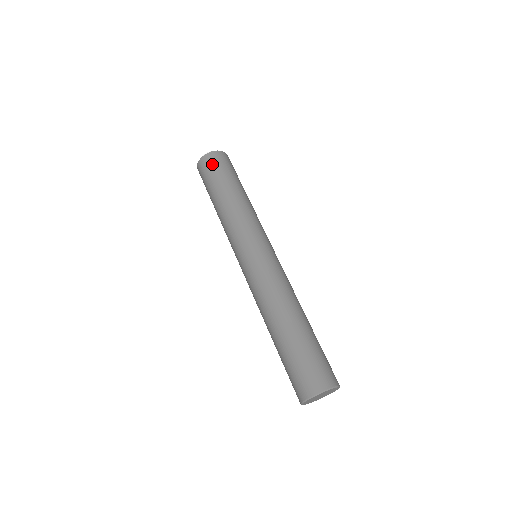
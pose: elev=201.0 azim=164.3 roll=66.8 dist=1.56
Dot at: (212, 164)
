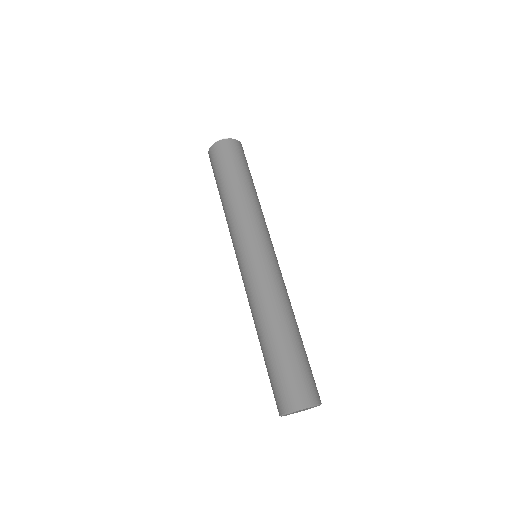
Dot at: (219, 155)
